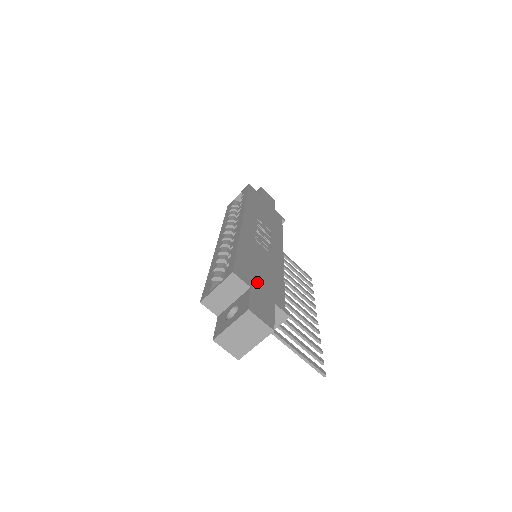
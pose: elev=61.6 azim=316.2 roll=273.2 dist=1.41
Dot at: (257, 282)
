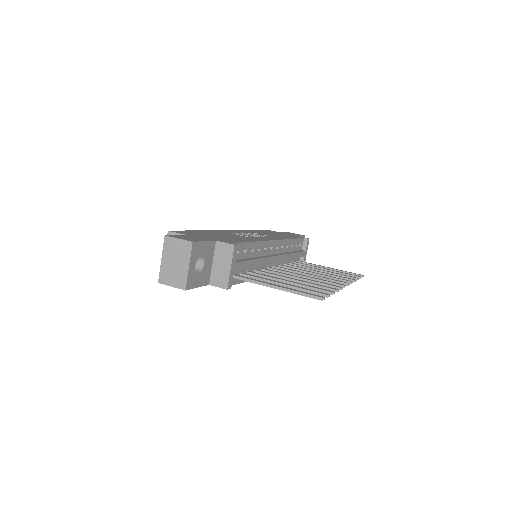
Dot at: (202, 236)
